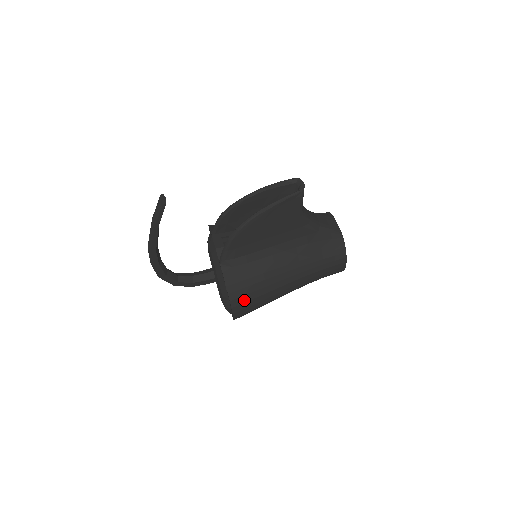
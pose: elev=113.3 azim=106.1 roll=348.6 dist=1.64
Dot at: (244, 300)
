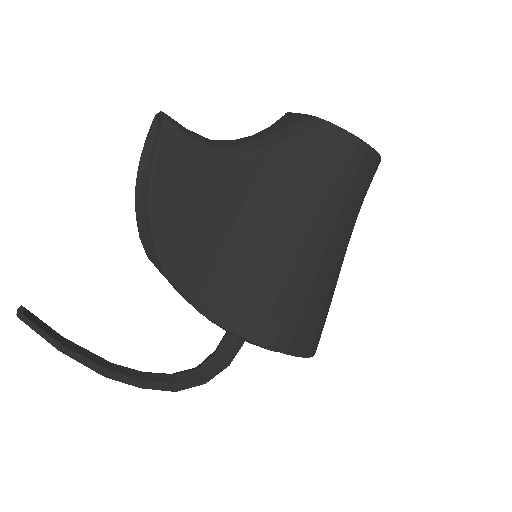
Dot at: (276, 324)
